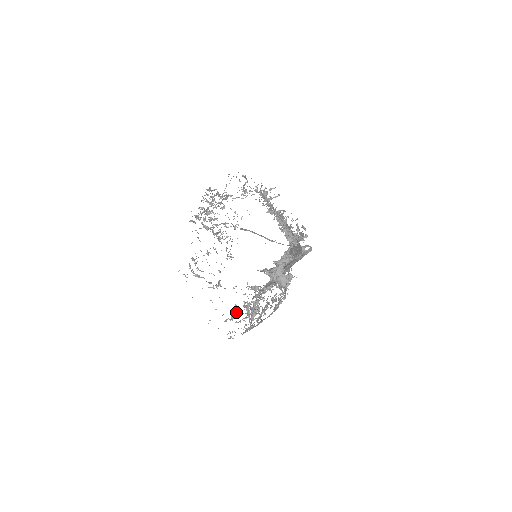
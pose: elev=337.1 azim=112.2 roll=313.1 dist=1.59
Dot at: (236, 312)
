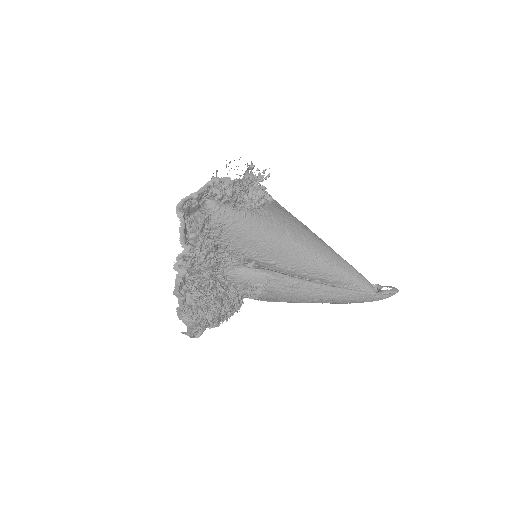
Dot at: occluded
